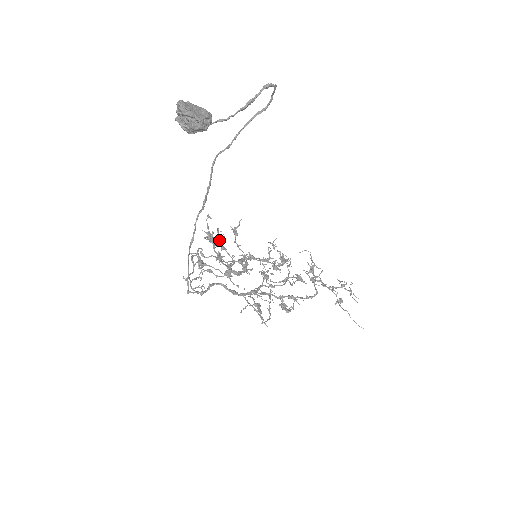
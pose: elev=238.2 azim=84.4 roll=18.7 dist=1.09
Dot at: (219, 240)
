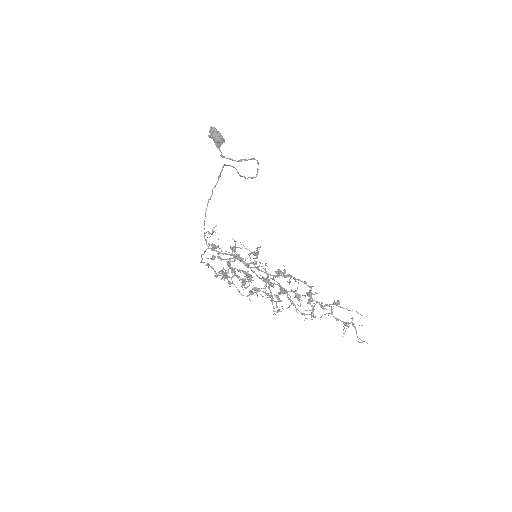
Dot at: (230, 267)
